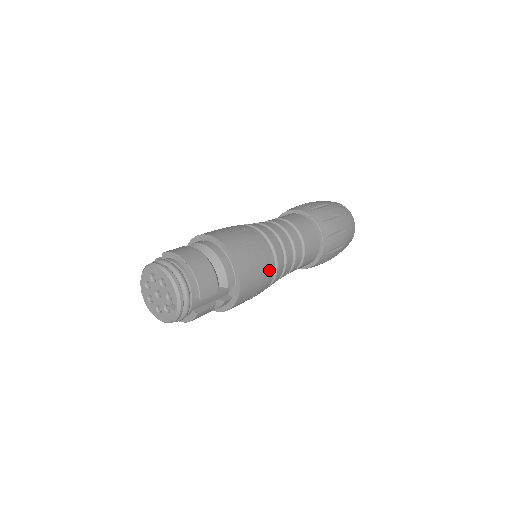
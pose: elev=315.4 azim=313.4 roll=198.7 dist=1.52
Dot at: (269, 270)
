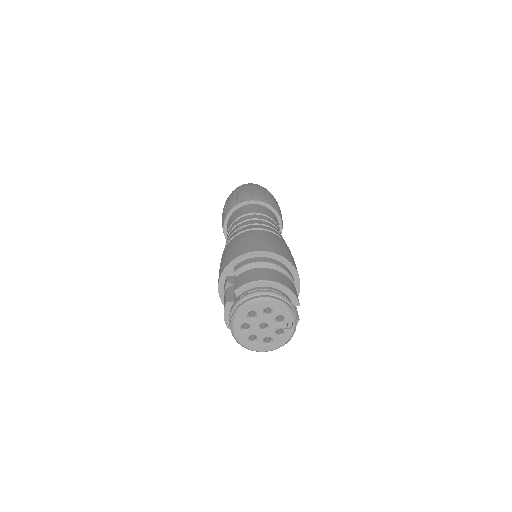
Dot at: occluded
